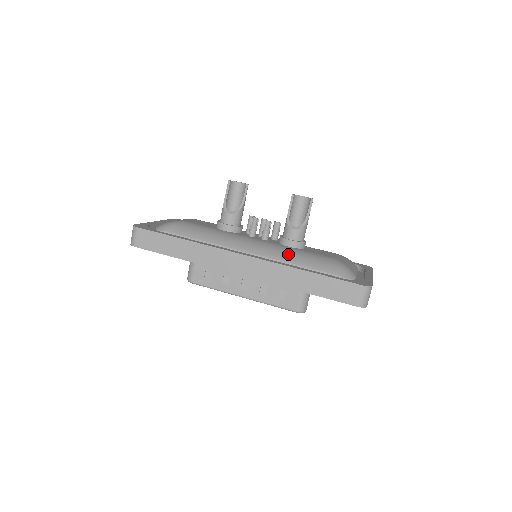
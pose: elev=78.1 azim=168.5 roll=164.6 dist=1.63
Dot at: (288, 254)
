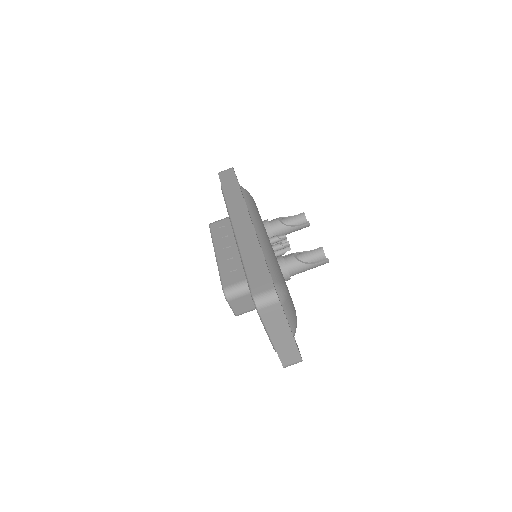
Dot at: (270, 252)
